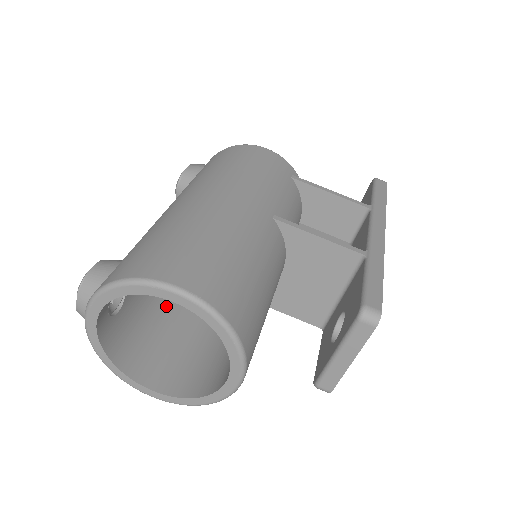
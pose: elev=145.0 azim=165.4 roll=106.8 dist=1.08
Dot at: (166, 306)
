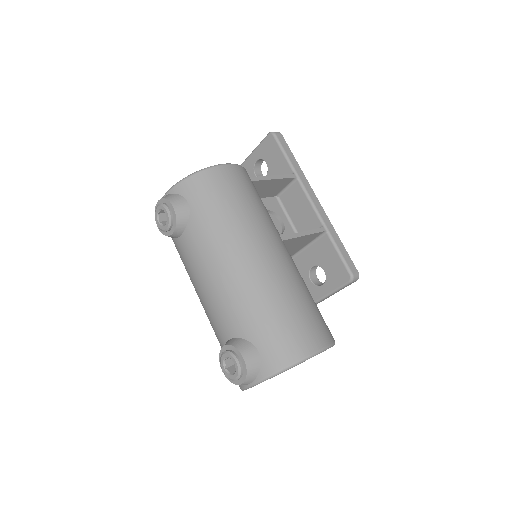
Dot at: occluded
